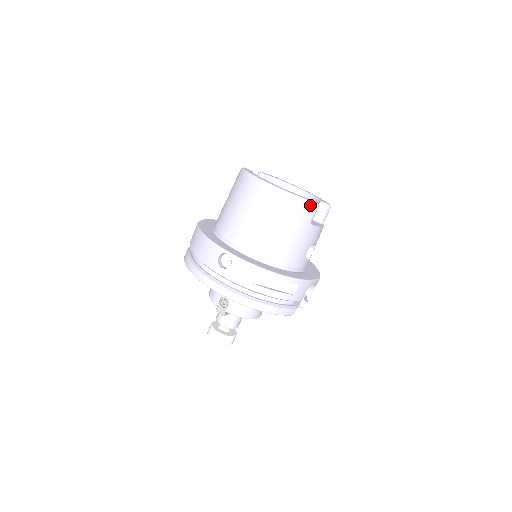
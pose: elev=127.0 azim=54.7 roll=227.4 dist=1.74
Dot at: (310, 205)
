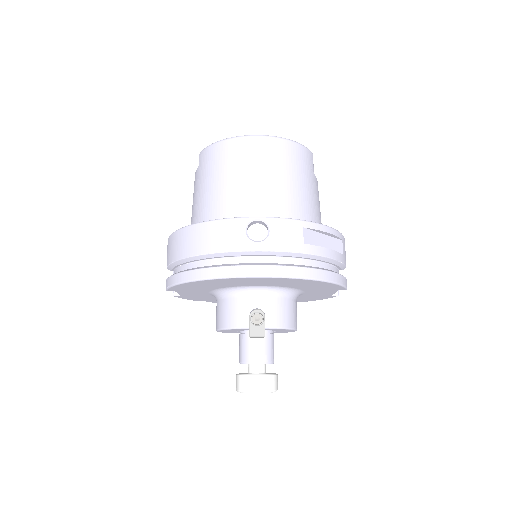
Dot at: (308, 151)
